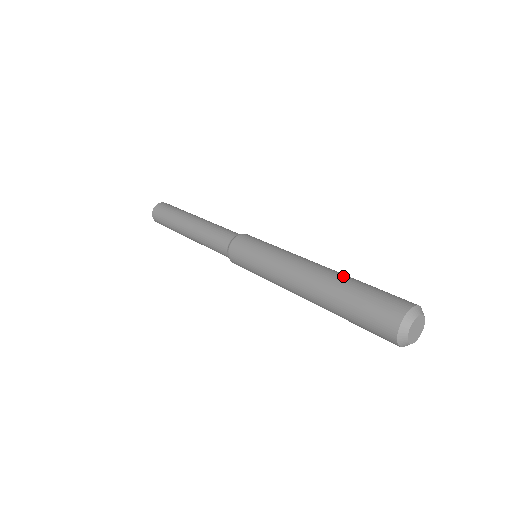
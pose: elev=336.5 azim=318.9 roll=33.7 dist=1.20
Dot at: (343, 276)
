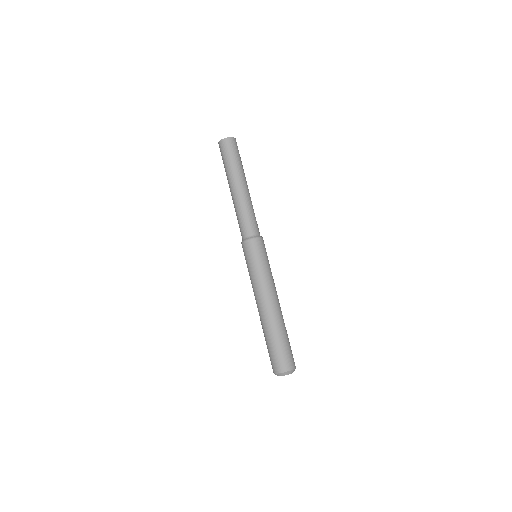
Dot at: (274, 327)
